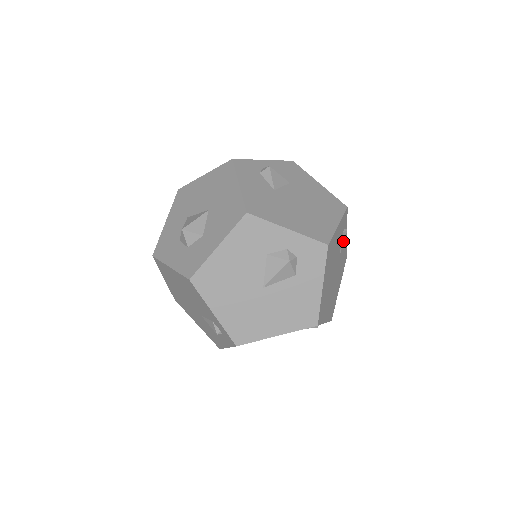
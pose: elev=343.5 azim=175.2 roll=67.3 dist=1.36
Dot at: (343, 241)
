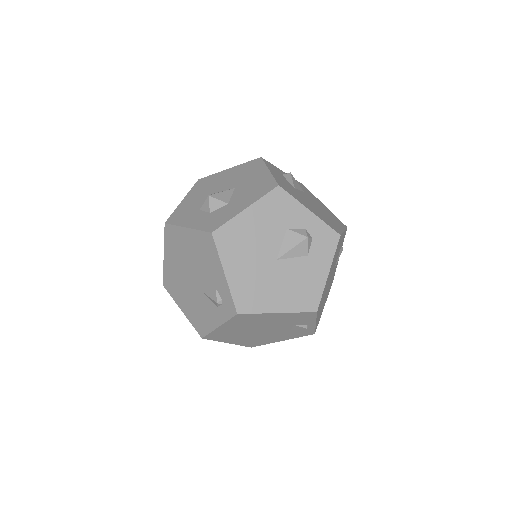
Dot at: occluded
